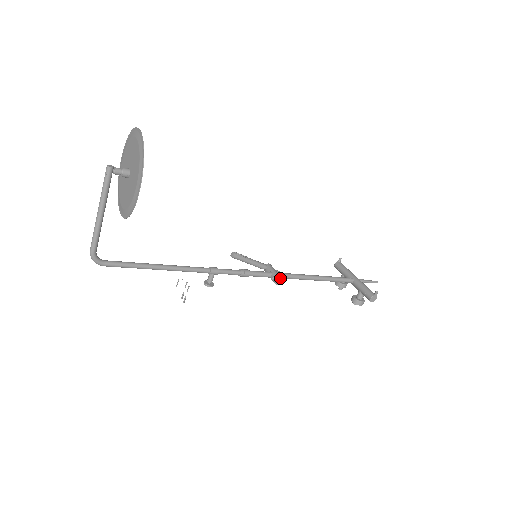
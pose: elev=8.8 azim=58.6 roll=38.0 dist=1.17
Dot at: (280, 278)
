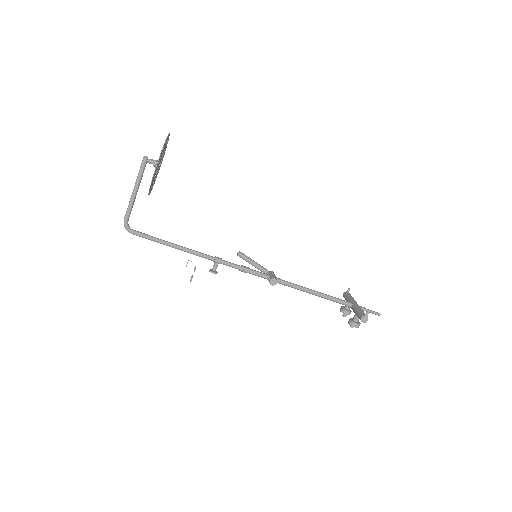
Dot at: (275, 279)
